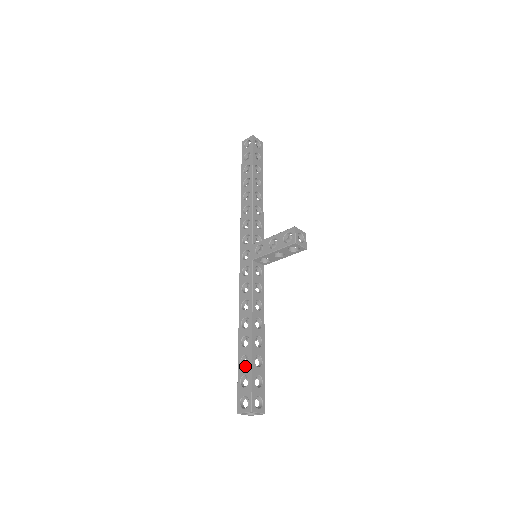
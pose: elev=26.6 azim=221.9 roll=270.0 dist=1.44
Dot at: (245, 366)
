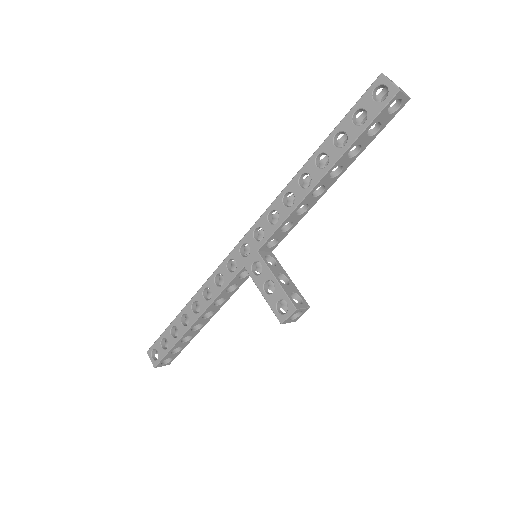
Dot at: (172, 336)
